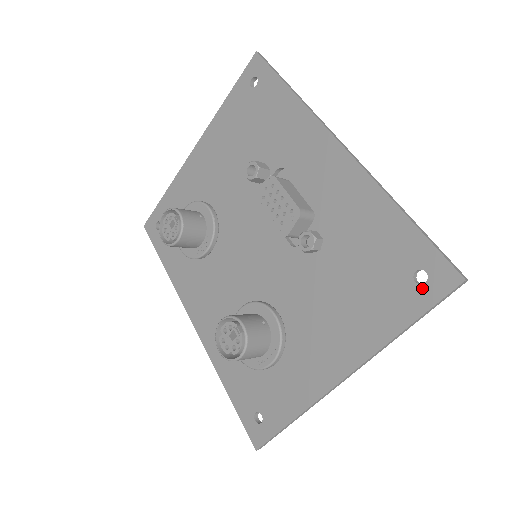
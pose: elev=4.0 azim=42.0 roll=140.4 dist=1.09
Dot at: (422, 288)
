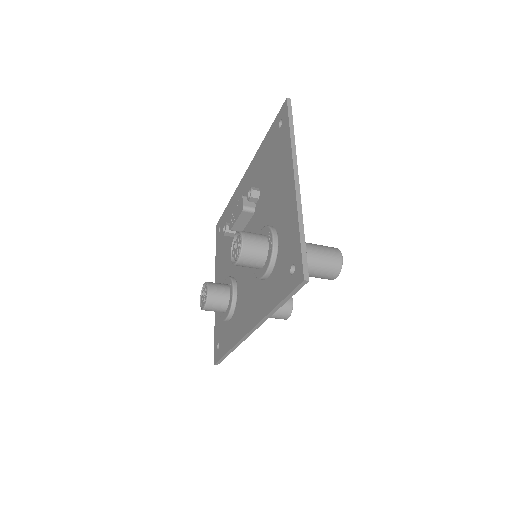
Dot at: (283, 122)
